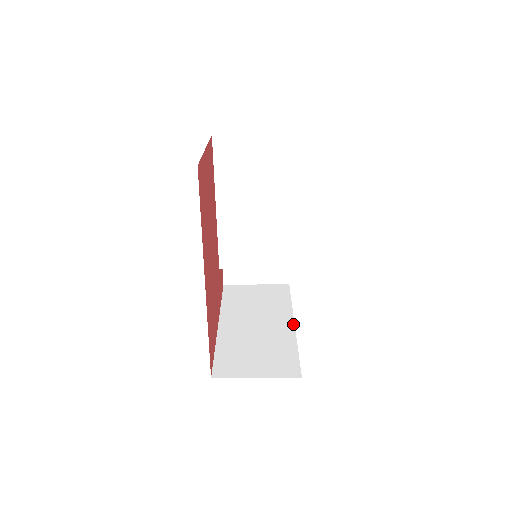
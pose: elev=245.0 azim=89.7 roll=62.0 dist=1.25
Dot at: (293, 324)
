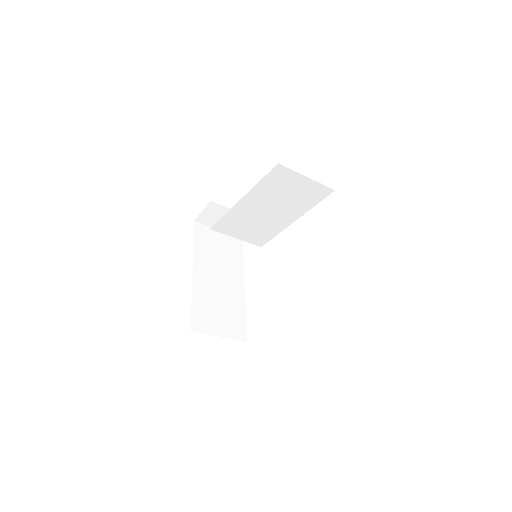
Dot at: (244, 287)
